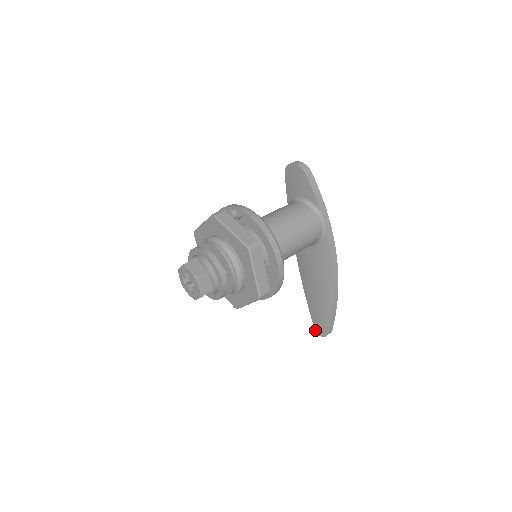
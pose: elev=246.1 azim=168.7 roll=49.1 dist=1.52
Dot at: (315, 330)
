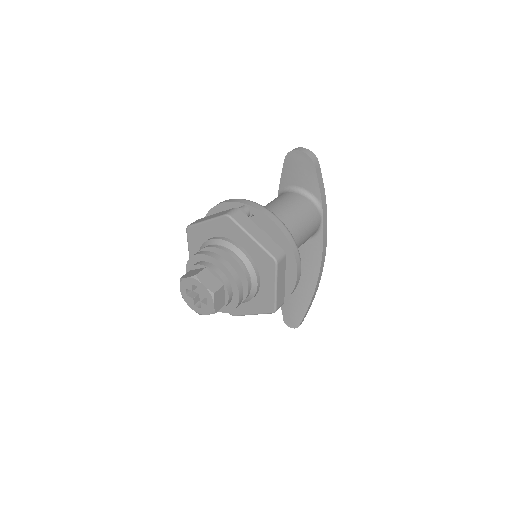
Dot at: (284, 321)
